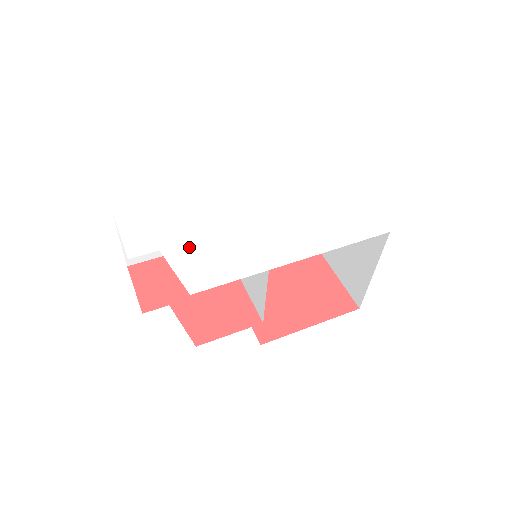
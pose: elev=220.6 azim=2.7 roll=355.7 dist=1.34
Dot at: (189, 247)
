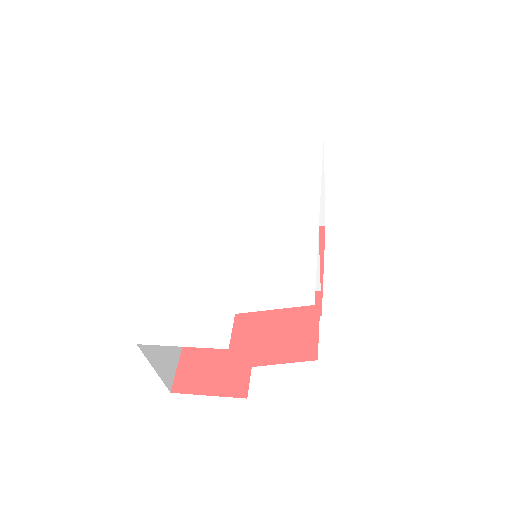
Dot at: (248, 285)
